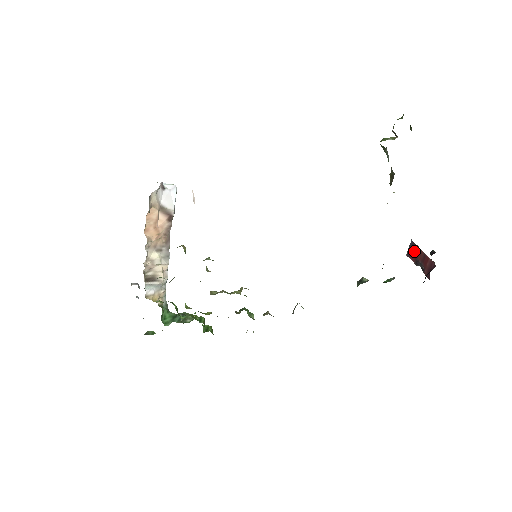
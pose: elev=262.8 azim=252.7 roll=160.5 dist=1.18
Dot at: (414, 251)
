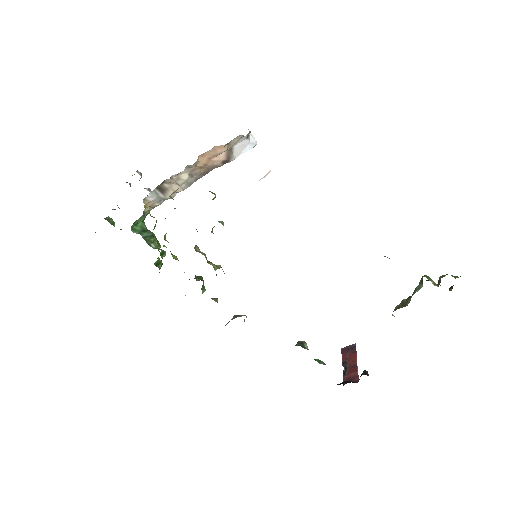
Dot at: (350, 353)
